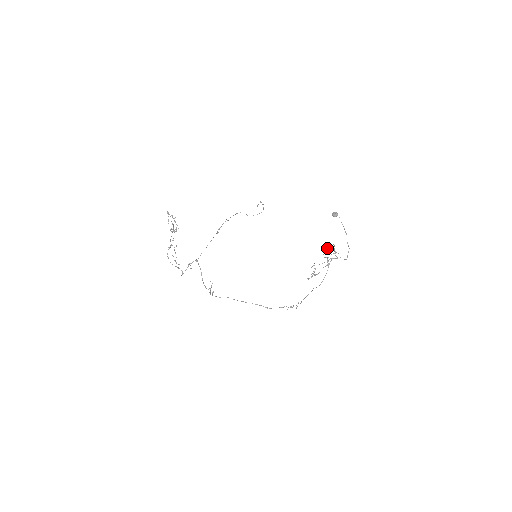
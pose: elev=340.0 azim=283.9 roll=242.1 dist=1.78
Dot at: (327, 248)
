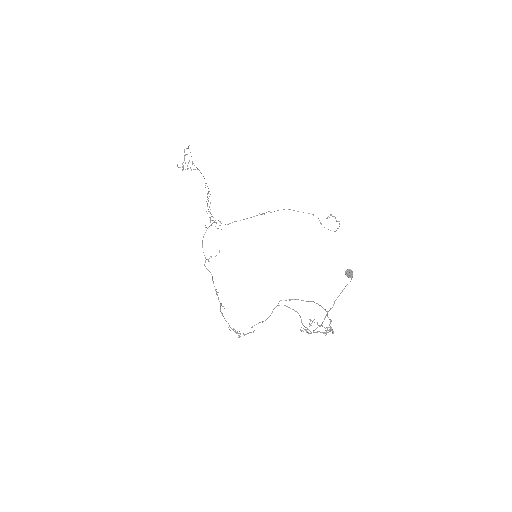
Dot at: occluded
